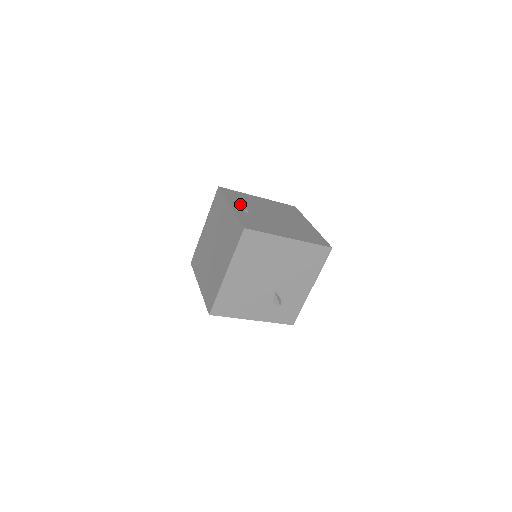
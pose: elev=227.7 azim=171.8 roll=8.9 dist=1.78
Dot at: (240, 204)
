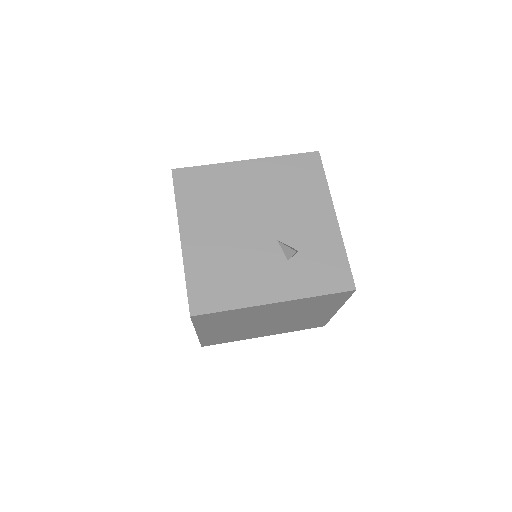
Dot at: occluded
